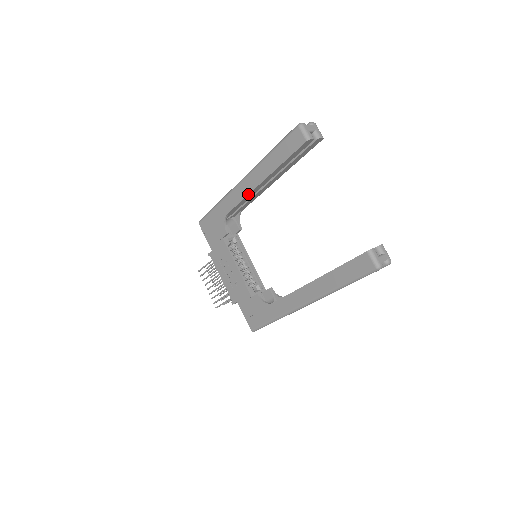
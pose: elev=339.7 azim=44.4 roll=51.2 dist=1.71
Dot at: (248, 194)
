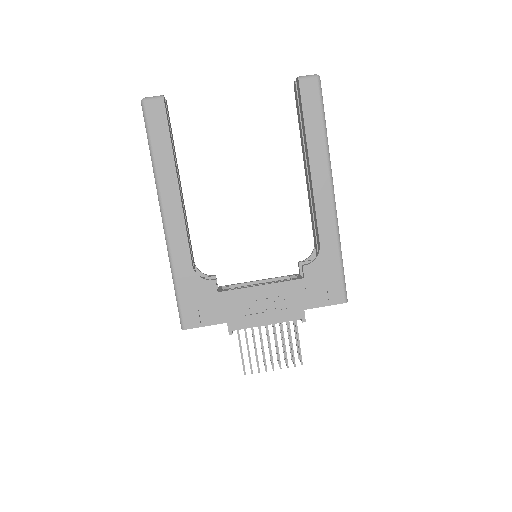
Dot at: (183, 215)
